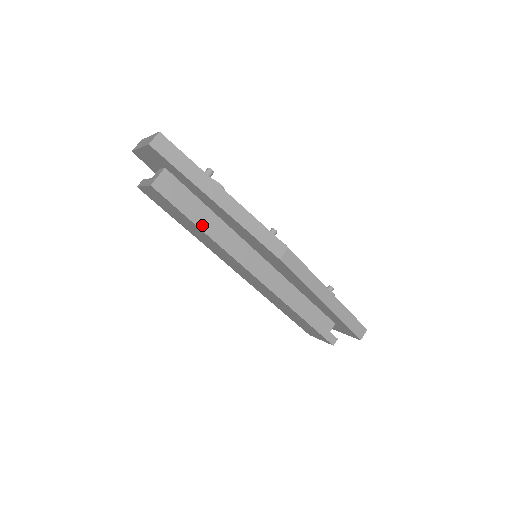
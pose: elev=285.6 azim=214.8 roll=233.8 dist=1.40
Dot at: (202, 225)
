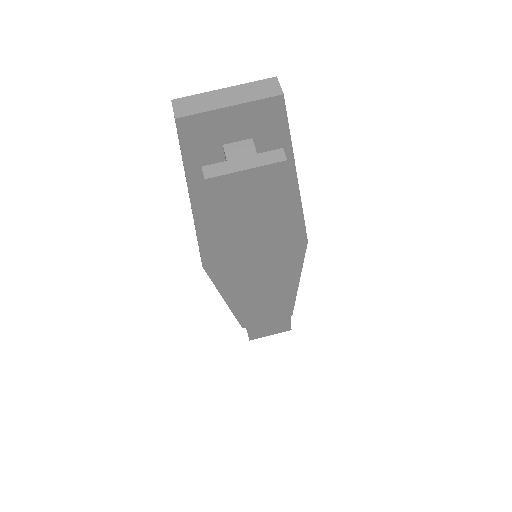
Dot at: (287, 216)
